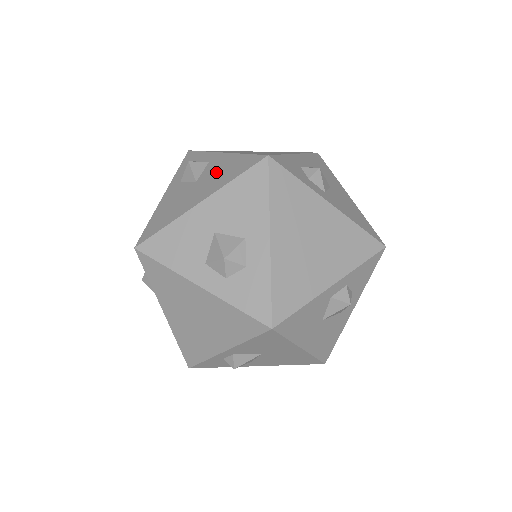
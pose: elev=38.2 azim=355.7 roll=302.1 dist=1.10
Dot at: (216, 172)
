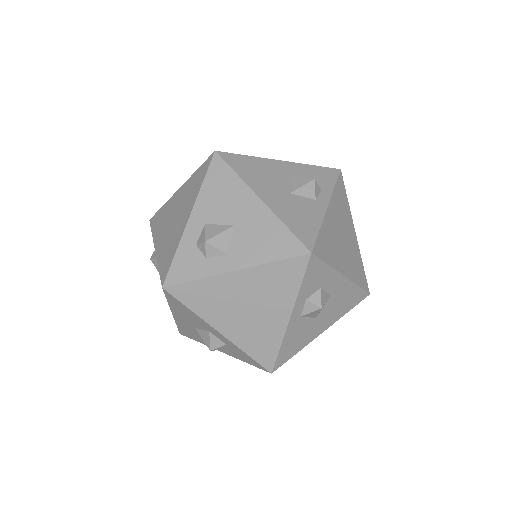
Dot at: occluded
